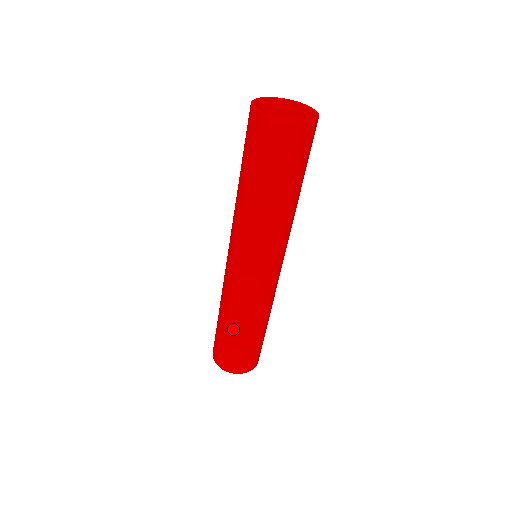
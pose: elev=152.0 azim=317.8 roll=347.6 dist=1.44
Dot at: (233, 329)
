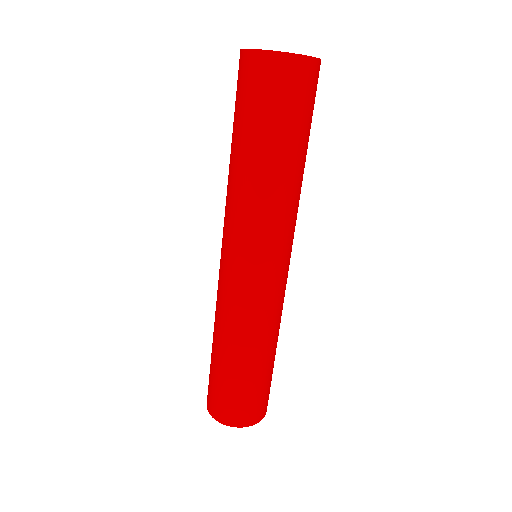
Dot at: (233, 358)
